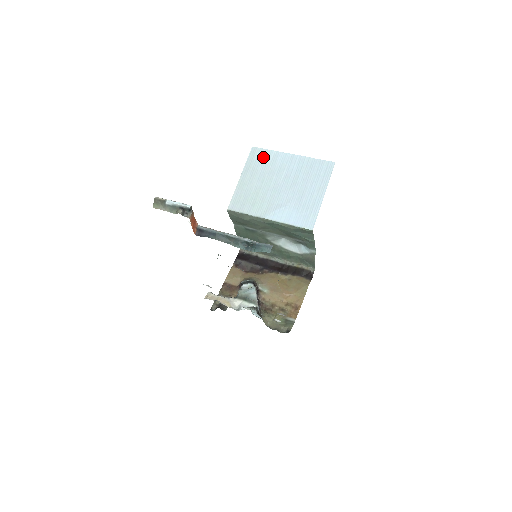
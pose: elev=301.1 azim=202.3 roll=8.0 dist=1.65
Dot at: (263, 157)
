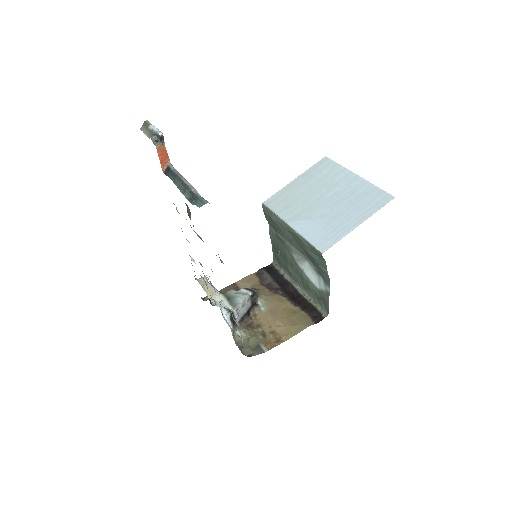
Dot at: (328, 168)
